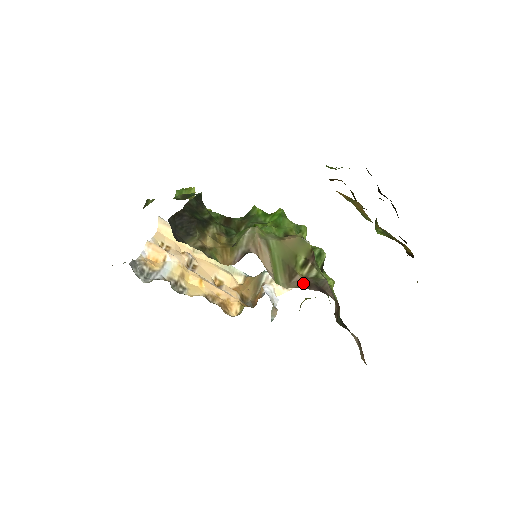
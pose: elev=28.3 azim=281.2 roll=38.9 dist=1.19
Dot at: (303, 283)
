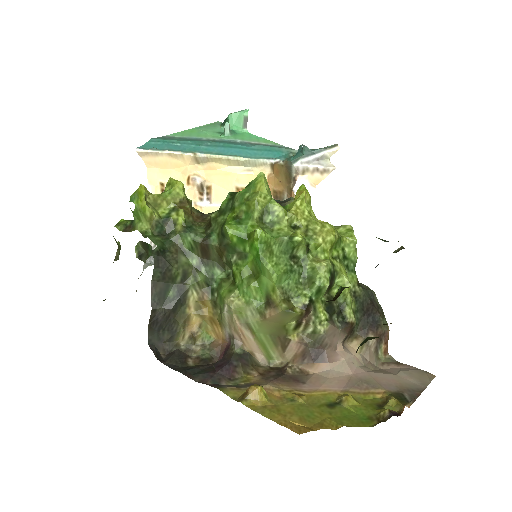
Dot at: (297, 352)
